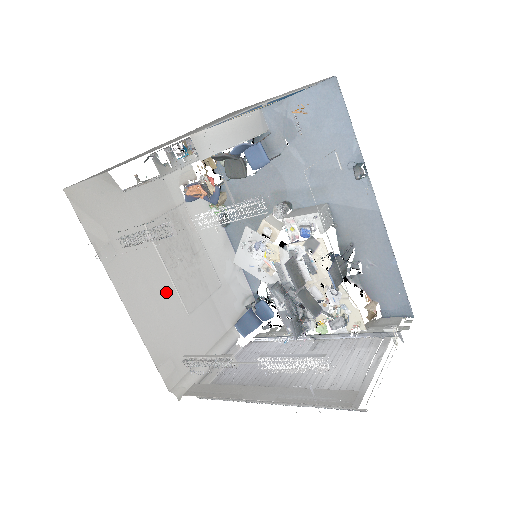
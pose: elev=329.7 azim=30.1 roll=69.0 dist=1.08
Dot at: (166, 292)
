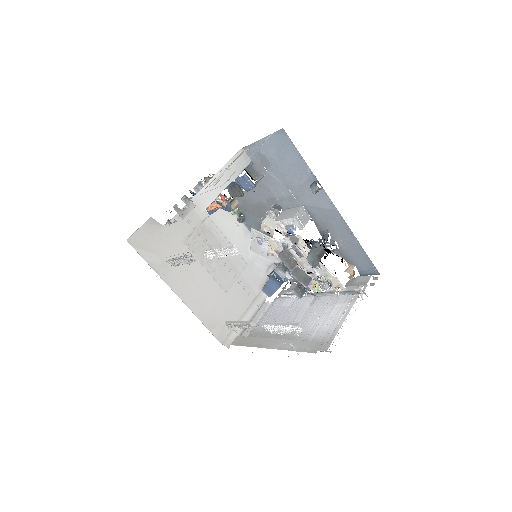
Dot at: (207, 282)
